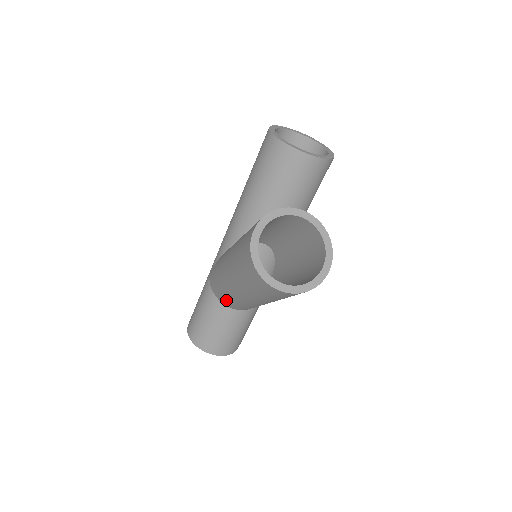
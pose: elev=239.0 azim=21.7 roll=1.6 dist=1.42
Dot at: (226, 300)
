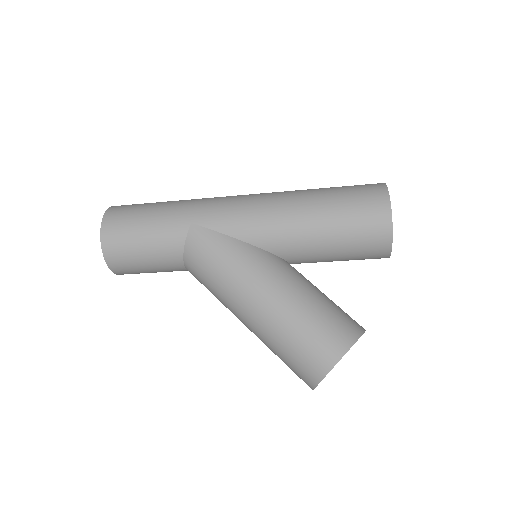
Dot at: (201, 279)
